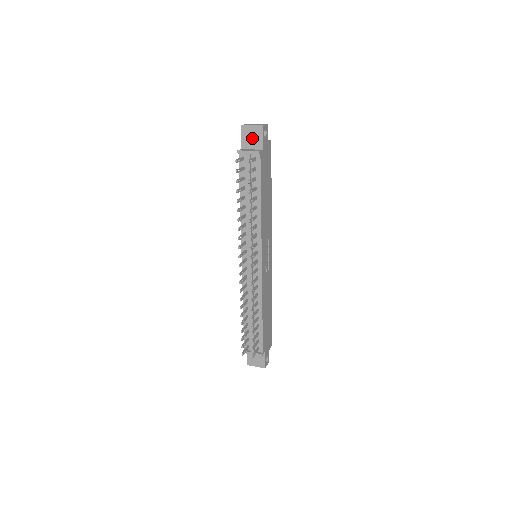
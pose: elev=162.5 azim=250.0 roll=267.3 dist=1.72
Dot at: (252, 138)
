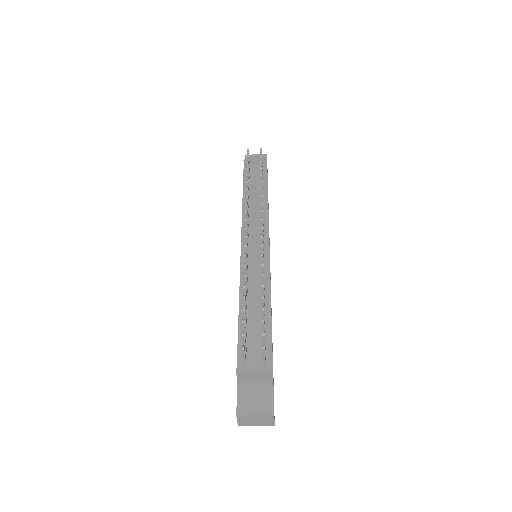
Dot at: occluded
